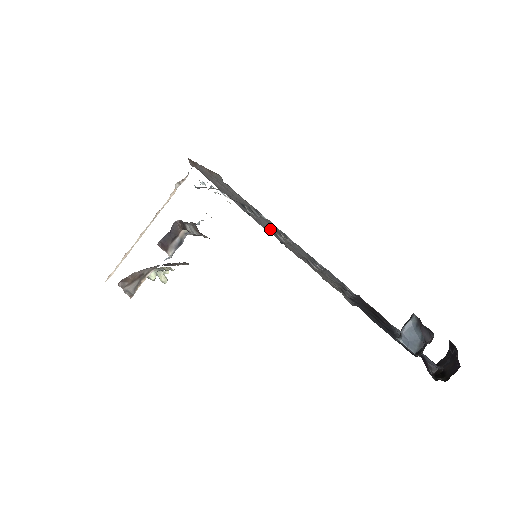
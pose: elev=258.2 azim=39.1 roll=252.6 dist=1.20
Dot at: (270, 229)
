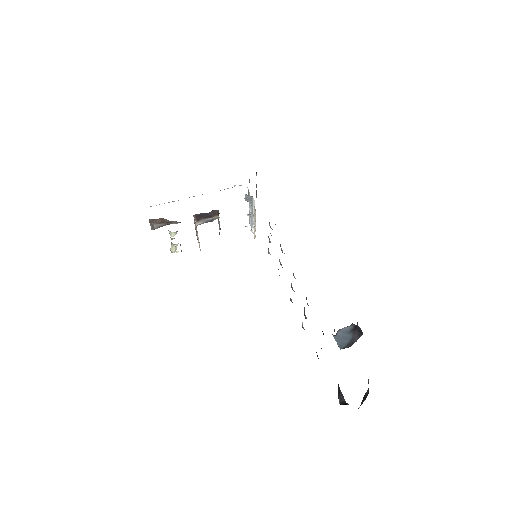
Dot at: occluded
